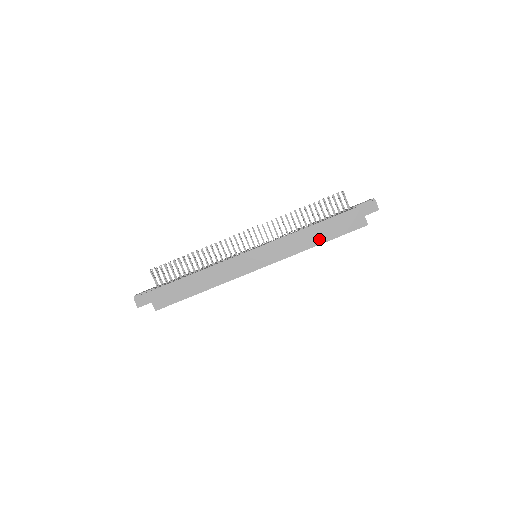
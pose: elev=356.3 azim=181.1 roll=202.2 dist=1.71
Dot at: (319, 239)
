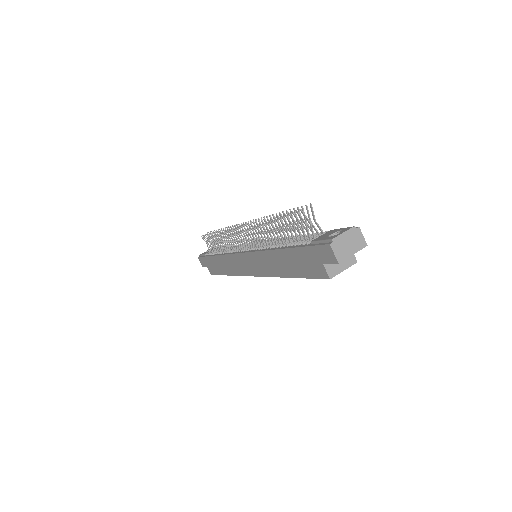
Dot at: (286, 270)
